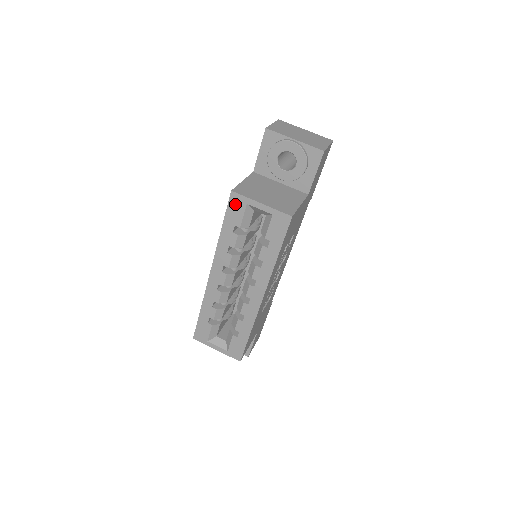
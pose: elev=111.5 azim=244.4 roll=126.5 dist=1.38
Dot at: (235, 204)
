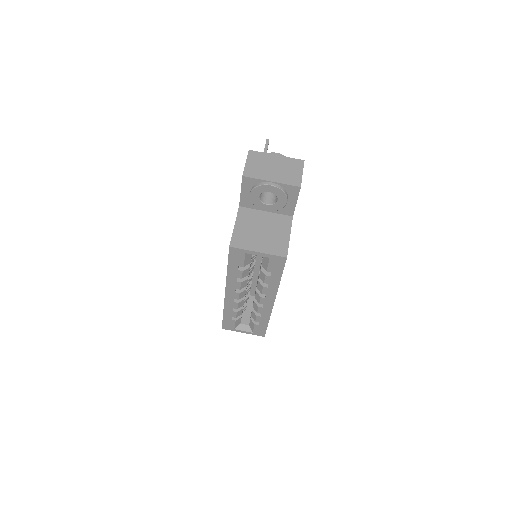
Dot at: (235, 254)
